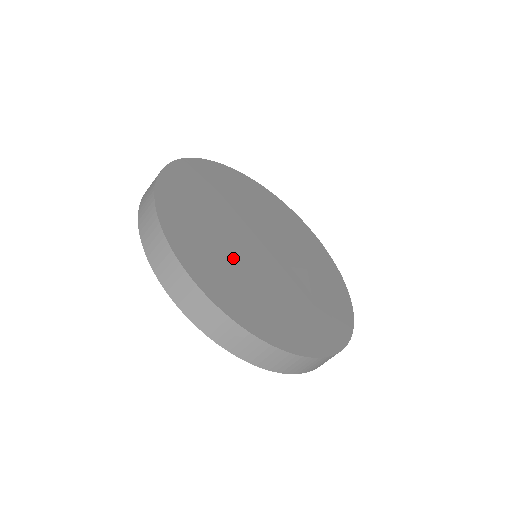
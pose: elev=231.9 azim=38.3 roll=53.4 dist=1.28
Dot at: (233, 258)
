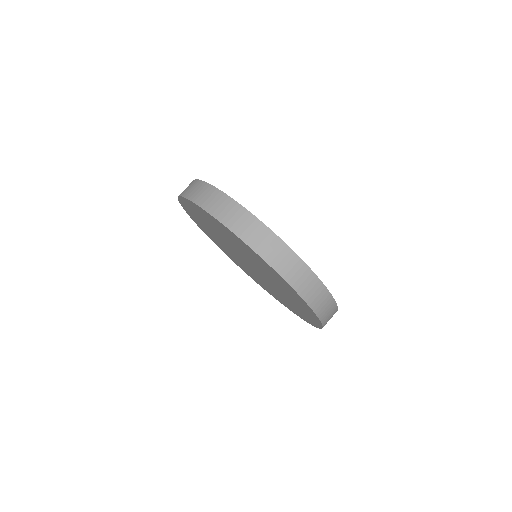
Dot at: occluded
